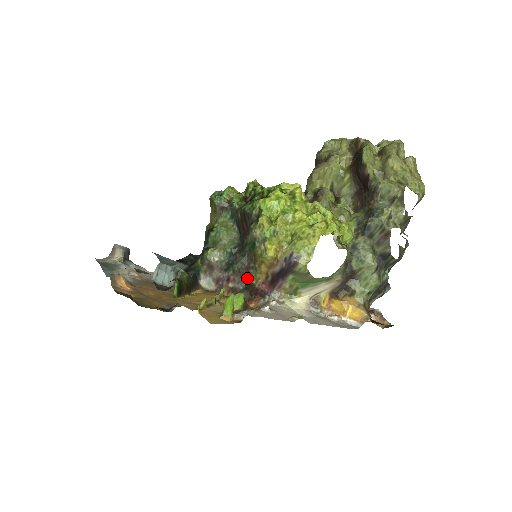
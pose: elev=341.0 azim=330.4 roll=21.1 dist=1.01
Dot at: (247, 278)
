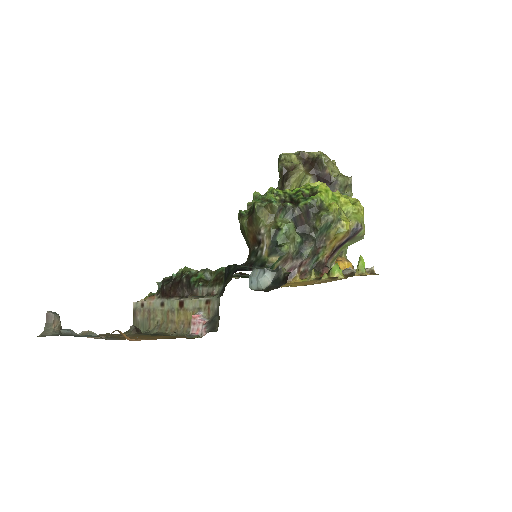
Dot at: (315, 258)
